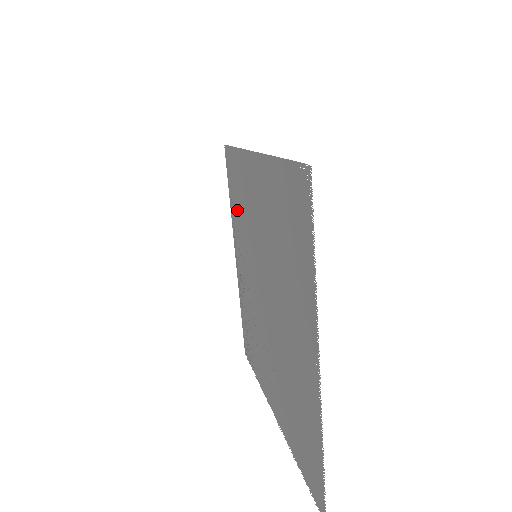
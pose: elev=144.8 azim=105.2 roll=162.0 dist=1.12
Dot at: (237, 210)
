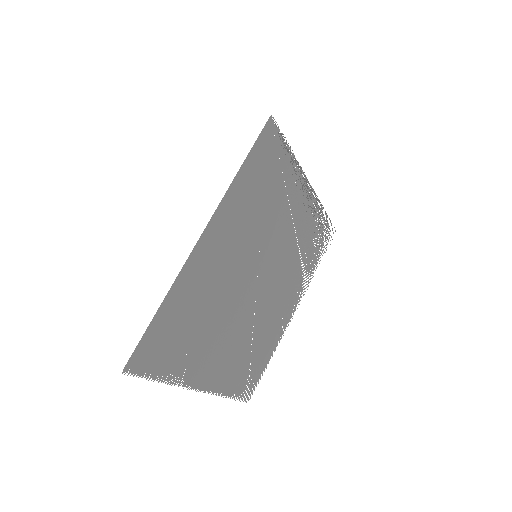
Dot at: (275, 187)
